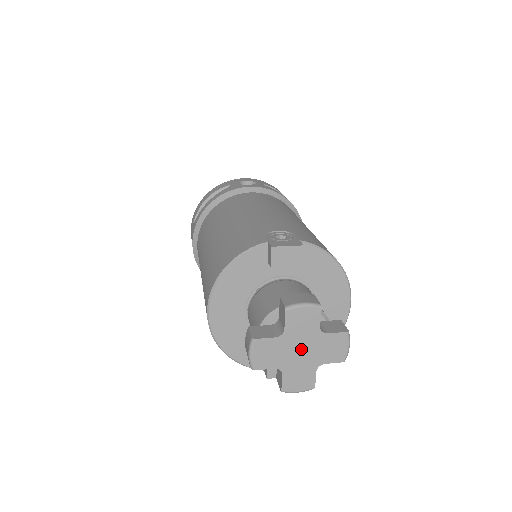
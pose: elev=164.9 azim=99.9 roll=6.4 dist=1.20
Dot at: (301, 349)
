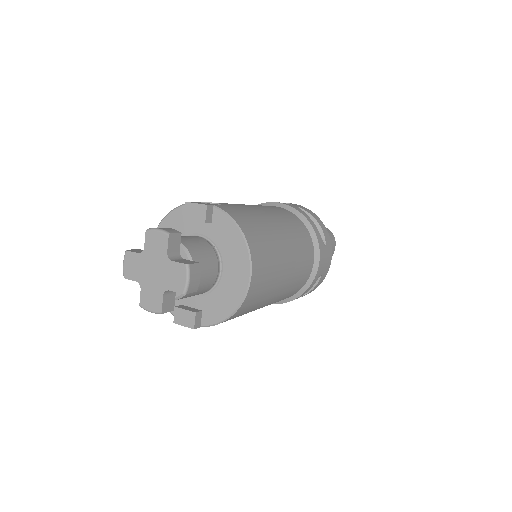
Dot at: (154, 270)
